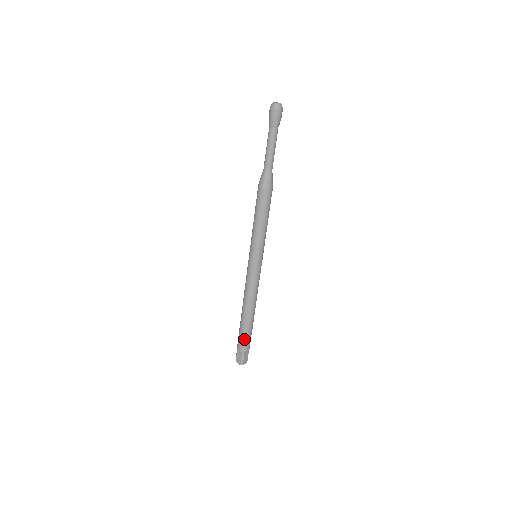
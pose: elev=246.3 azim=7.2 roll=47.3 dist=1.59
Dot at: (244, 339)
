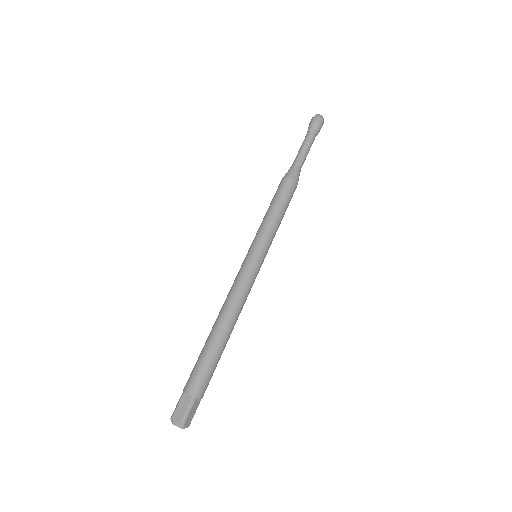
Dot at: (203, 373)
